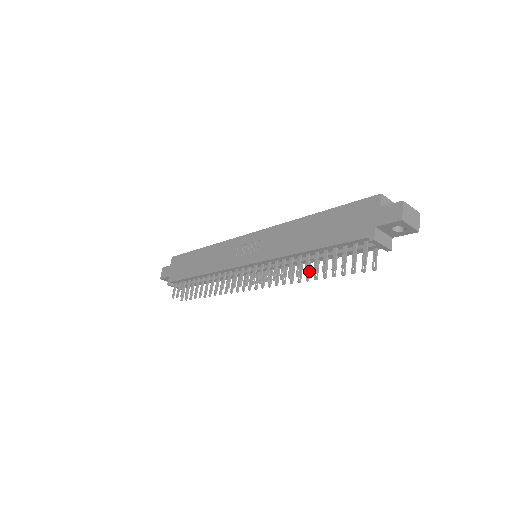
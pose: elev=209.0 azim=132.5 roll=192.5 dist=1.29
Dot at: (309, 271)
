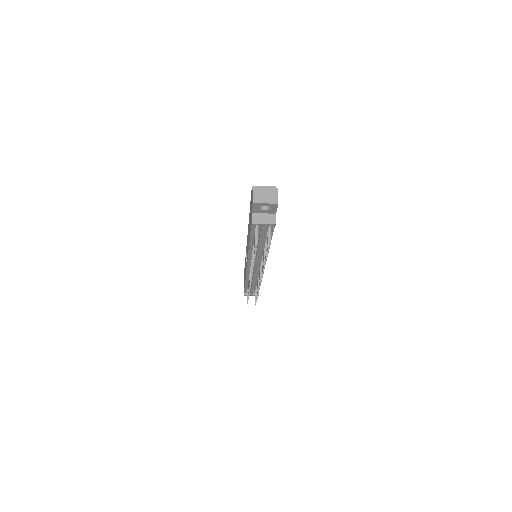
Dot at: (264, 257)
